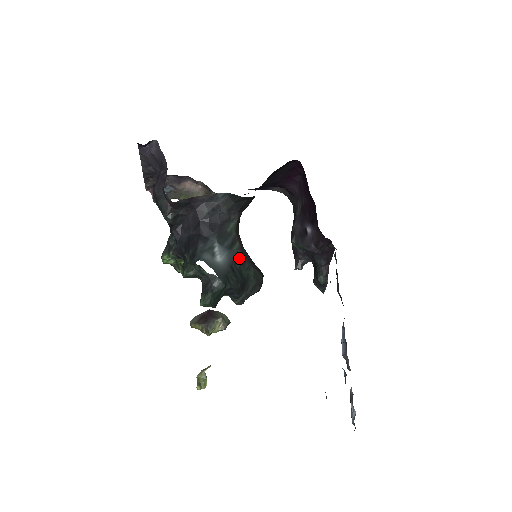
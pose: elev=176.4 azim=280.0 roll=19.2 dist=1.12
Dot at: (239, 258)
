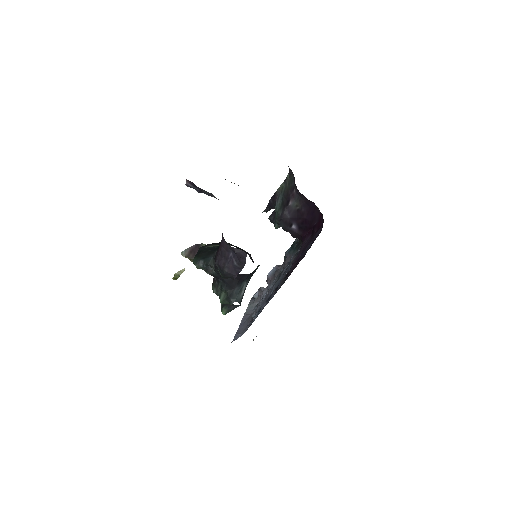
Dot at: occluded
